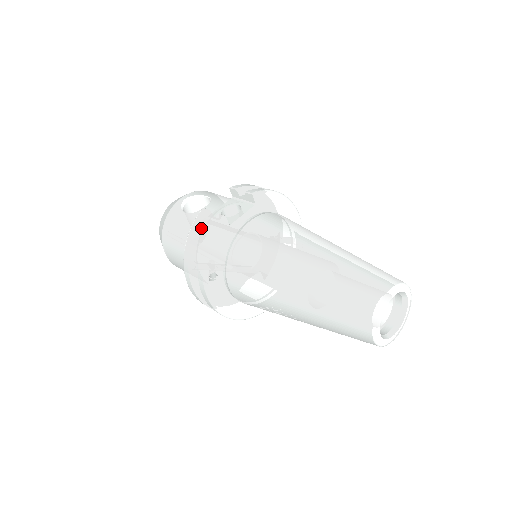
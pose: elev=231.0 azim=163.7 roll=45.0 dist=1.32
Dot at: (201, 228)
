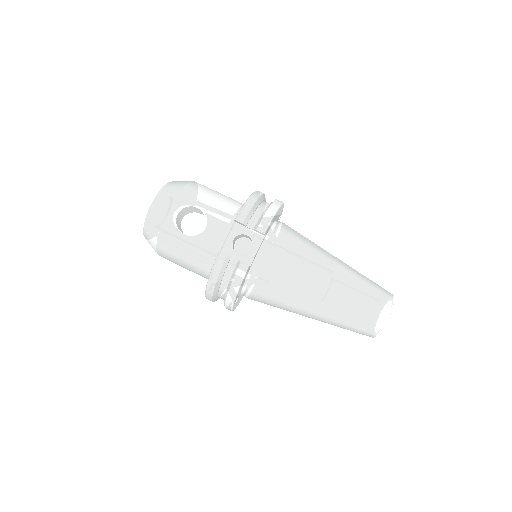
Dot at: (223, 271)
